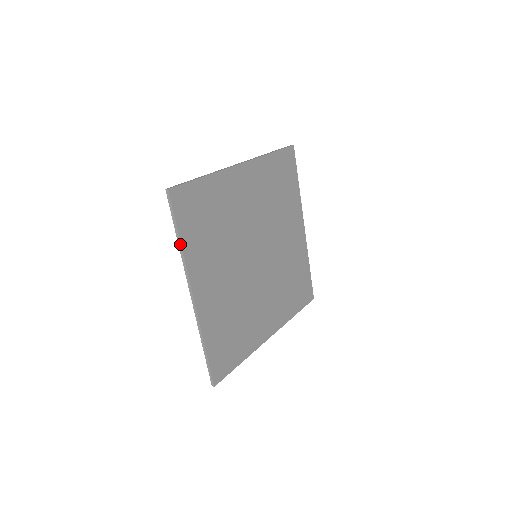
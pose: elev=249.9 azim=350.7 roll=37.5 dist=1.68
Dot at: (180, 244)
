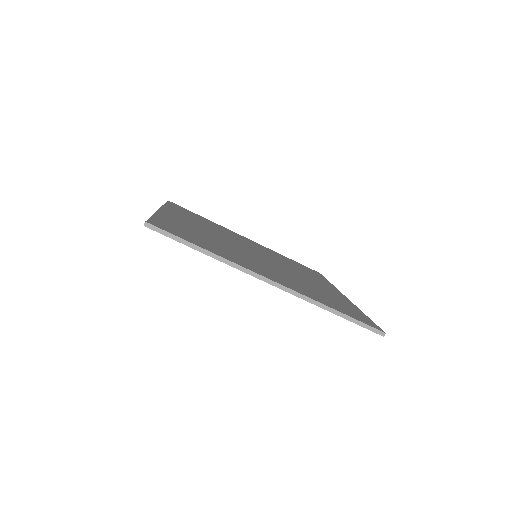
Dot at: (209, 253)
